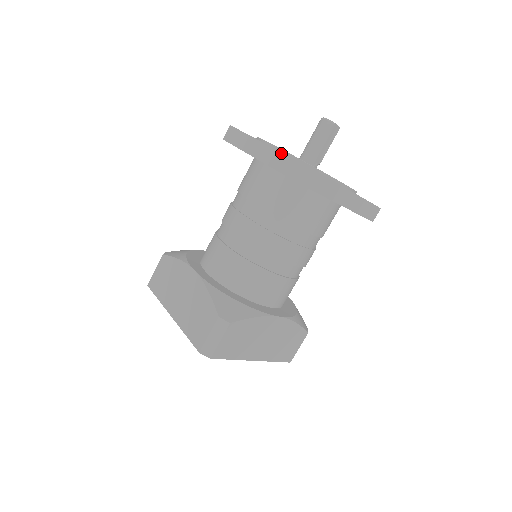
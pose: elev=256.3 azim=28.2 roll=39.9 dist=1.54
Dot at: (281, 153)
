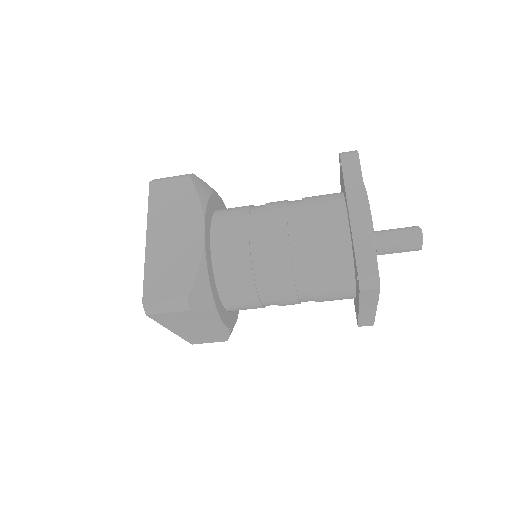
Dot at: (372, 241)
